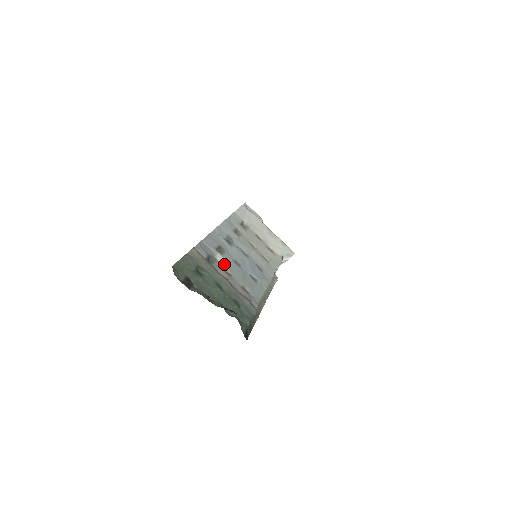
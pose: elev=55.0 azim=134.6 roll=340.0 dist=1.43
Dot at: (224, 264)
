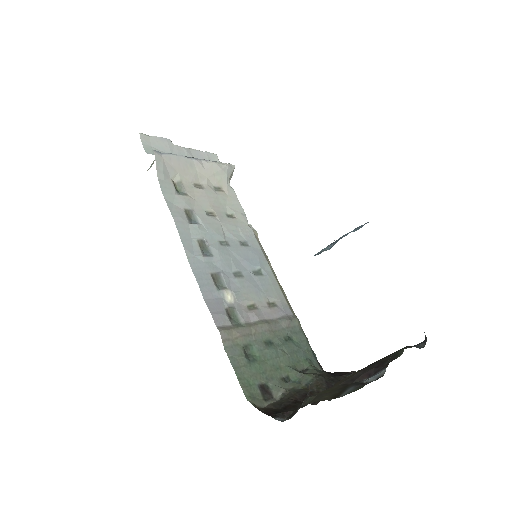
Dot at: (238, 299)
